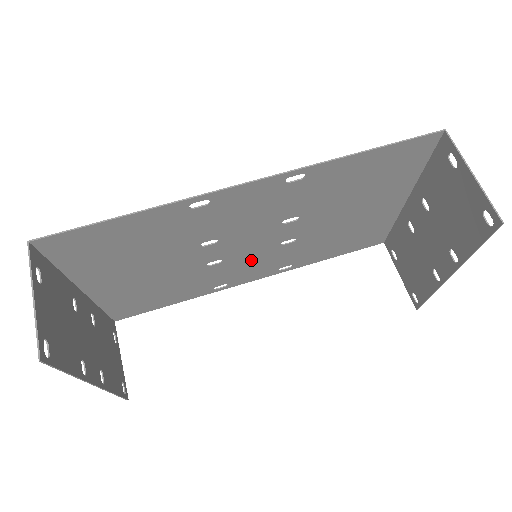
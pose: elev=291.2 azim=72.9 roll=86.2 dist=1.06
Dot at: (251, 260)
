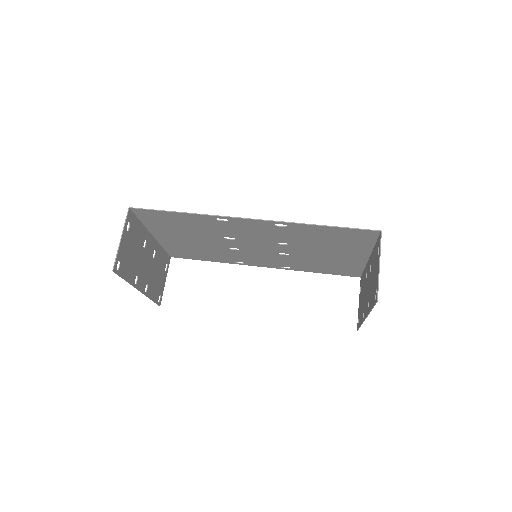
Dot at: (259, 255)
